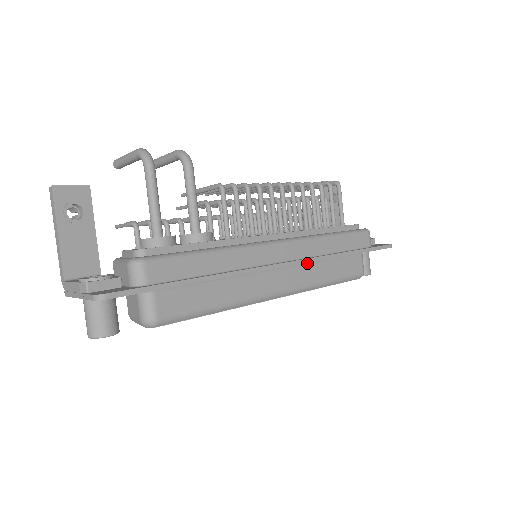
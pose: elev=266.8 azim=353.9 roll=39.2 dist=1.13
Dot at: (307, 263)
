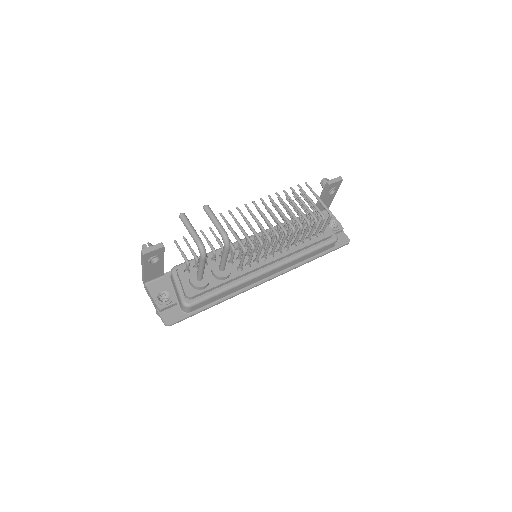
Dot at: occluded
